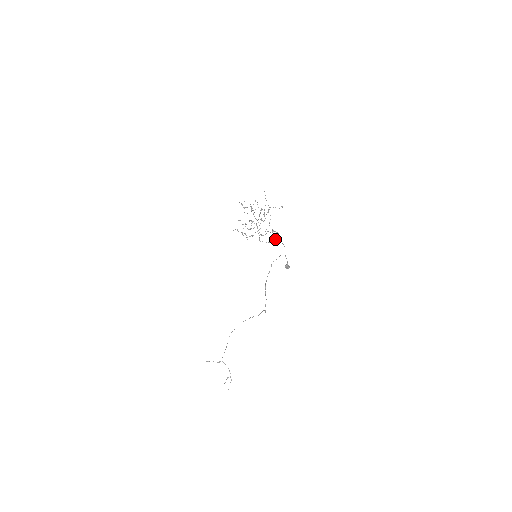
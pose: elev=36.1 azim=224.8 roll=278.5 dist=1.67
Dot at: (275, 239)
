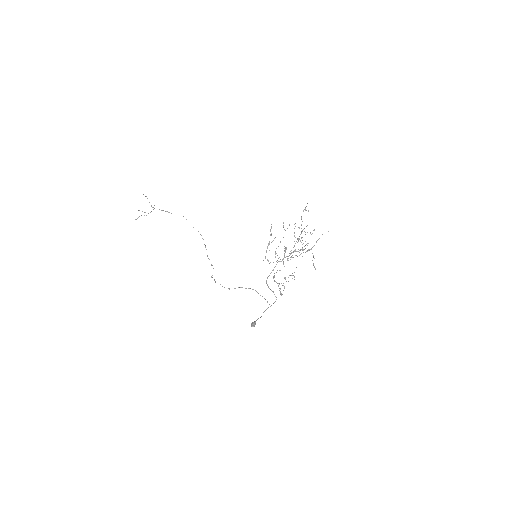
Dot at: occluded
